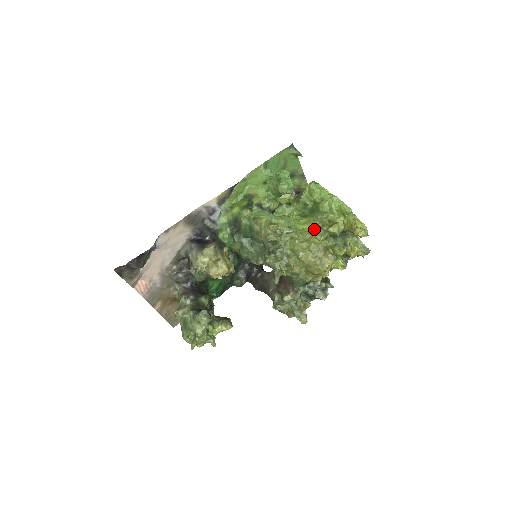
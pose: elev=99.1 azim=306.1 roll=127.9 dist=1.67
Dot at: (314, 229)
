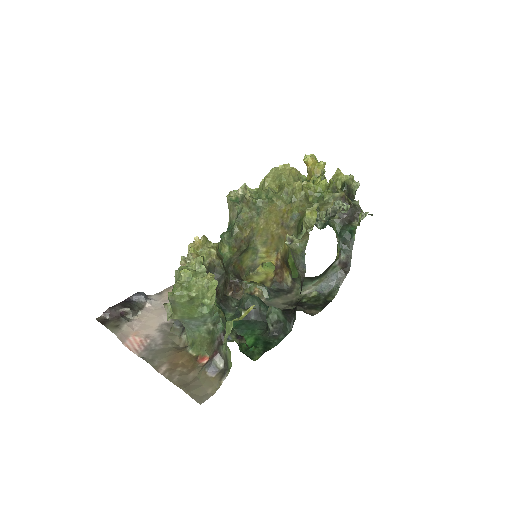
Dot at: occluded
